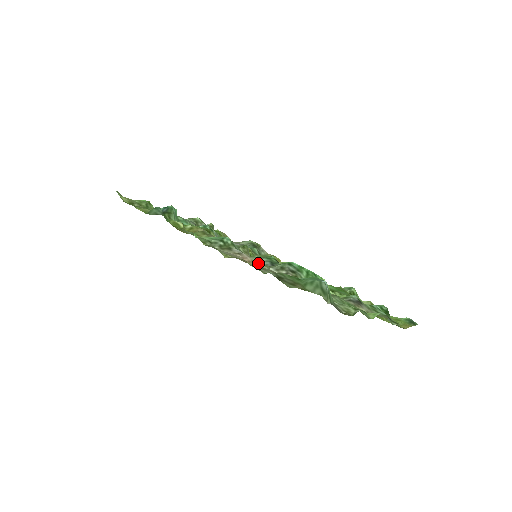
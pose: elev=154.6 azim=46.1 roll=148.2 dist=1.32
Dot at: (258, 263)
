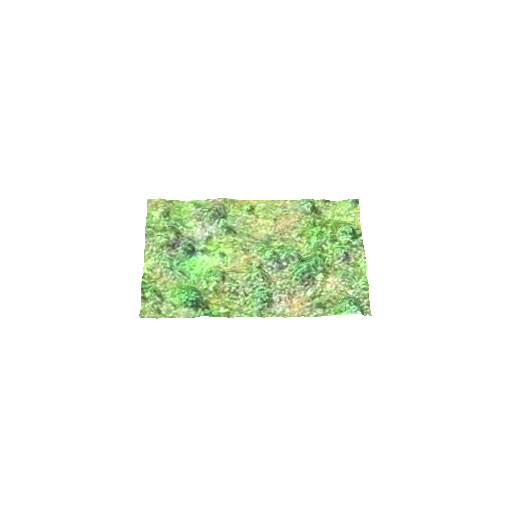
Dot at: (291, 292)
